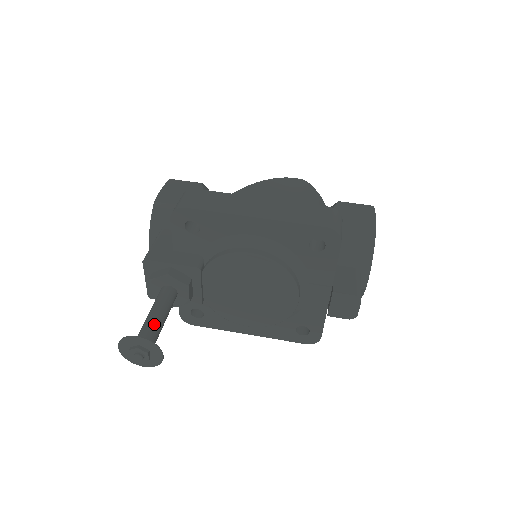
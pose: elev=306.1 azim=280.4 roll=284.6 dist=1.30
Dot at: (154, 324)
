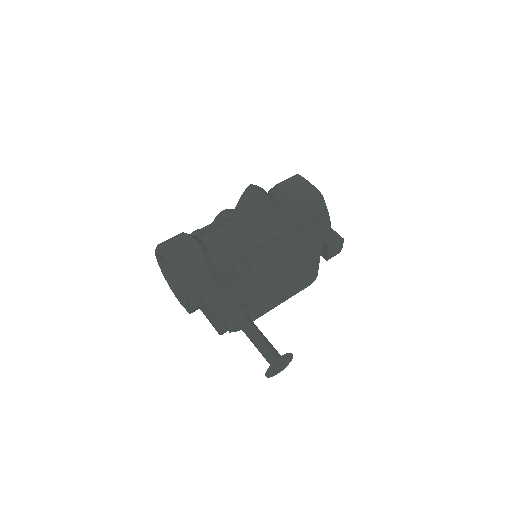
Dot at: (268, 344)
